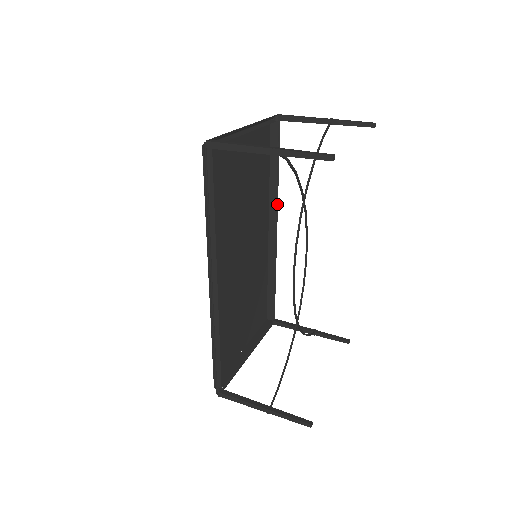
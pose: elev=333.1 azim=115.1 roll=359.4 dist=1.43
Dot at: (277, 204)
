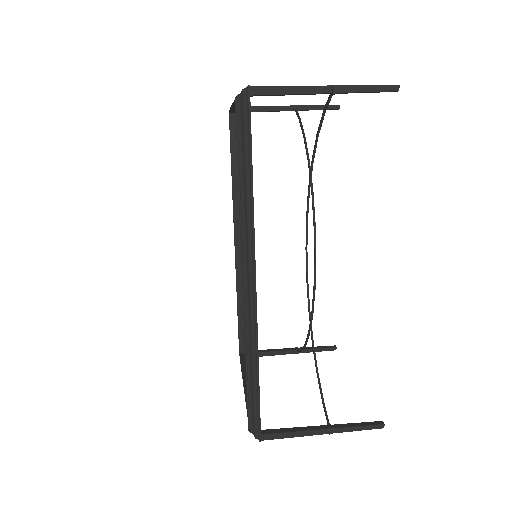
Dot at: occluded
